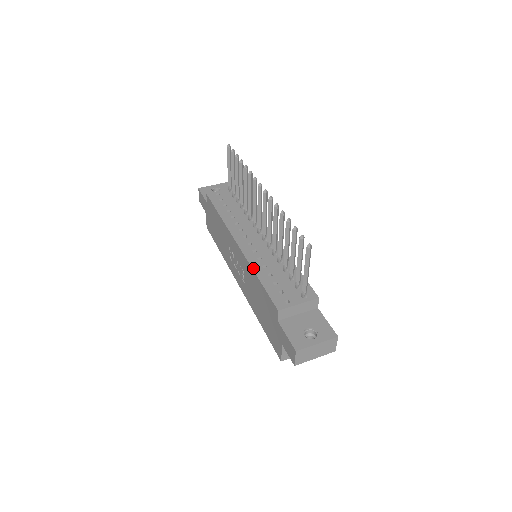
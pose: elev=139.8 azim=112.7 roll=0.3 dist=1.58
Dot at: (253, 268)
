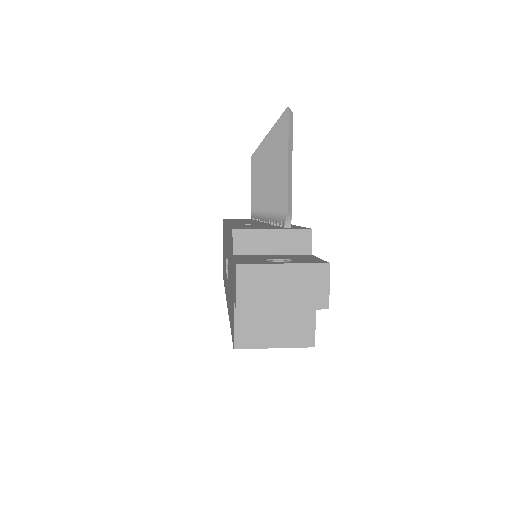
Dot at: (230, 224)
